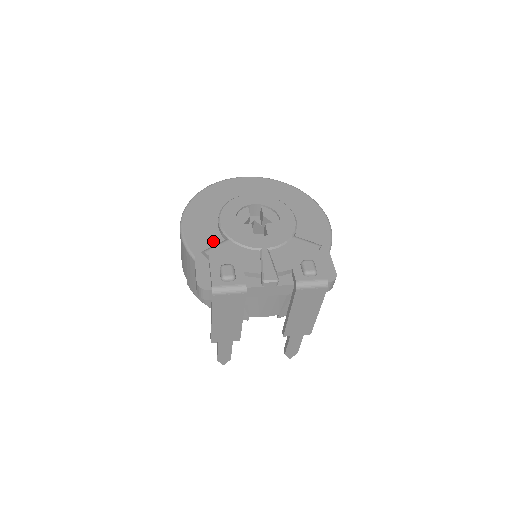
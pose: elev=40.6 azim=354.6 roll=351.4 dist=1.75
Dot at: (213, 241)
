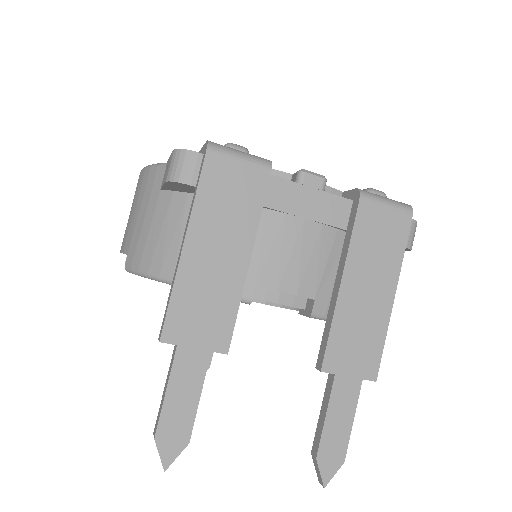
Dot at: occluded
